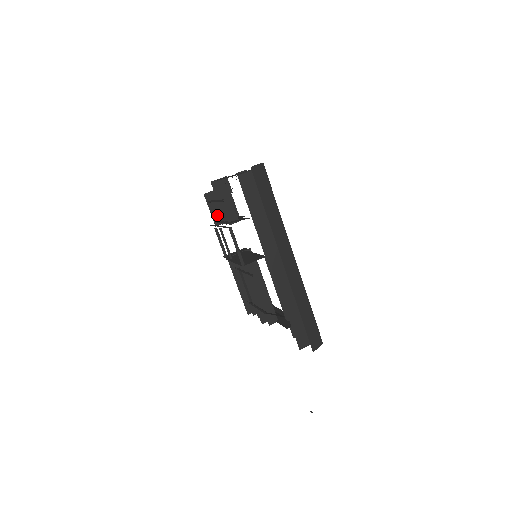
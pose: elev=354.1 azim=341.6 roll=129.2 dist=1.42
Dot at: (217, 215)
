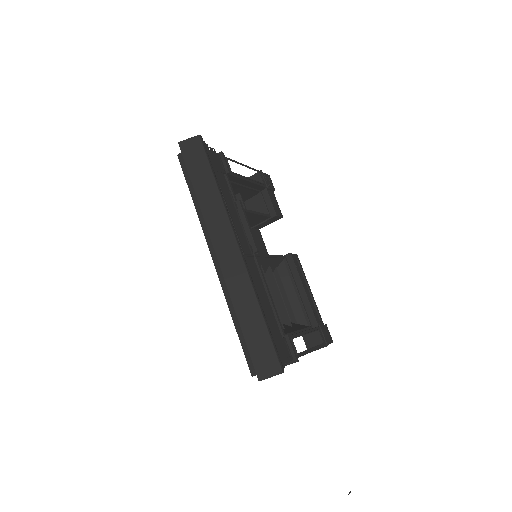
Dot at: occluded
